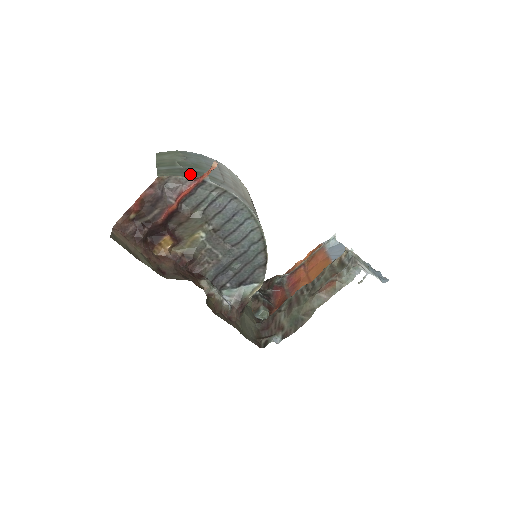
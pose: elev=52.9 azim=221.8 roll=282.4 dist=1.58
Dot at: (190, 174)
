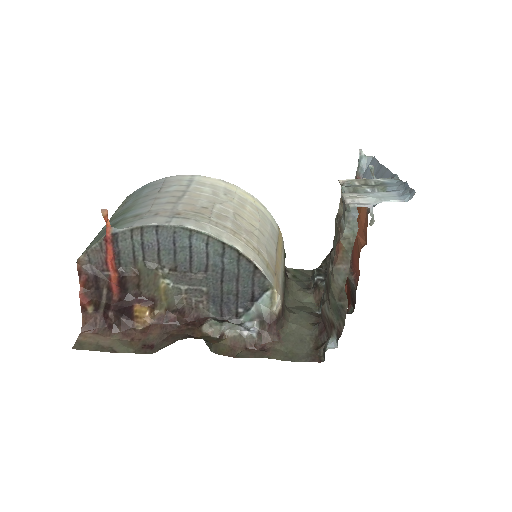
Dot at: (104, 234)
